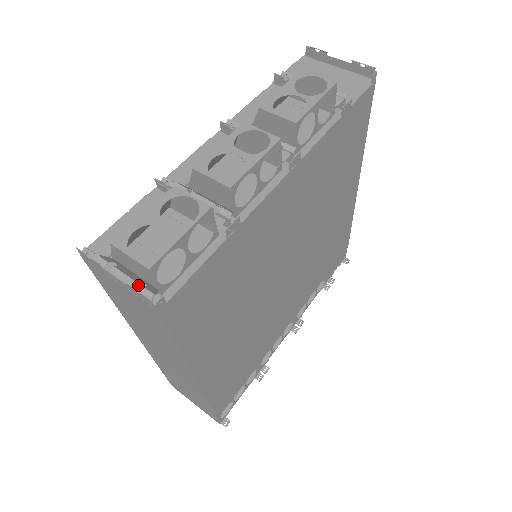
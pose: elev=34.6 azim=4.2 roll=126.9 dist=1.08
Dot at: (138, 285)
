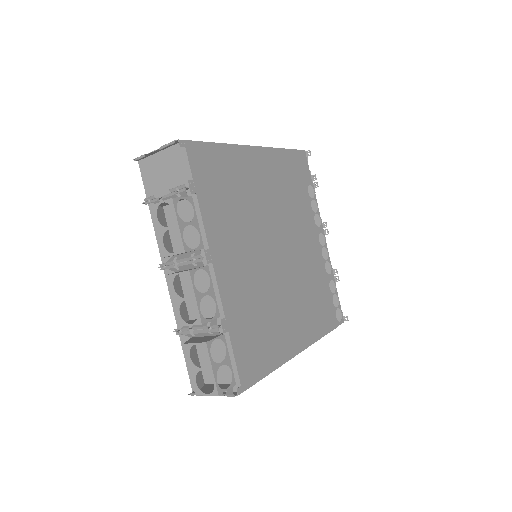
Dot at: (224, 395)
